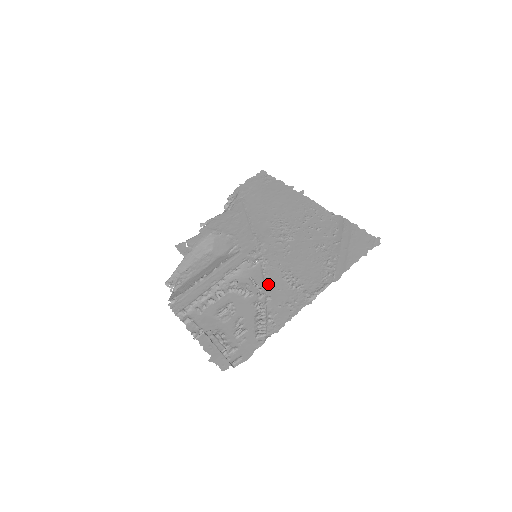
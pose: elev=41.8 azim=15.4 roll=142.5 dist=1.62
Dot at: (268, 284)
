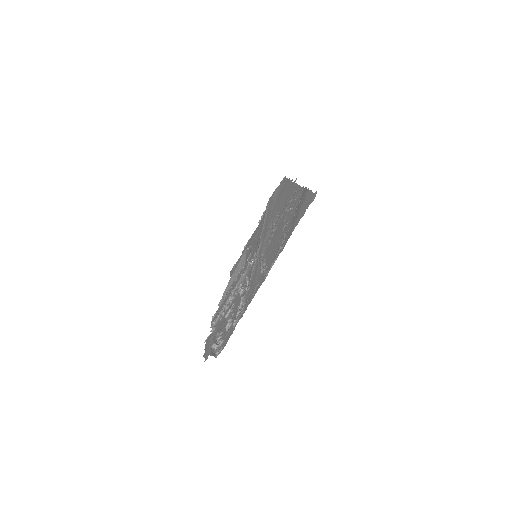
Dot at: (252, 277)
